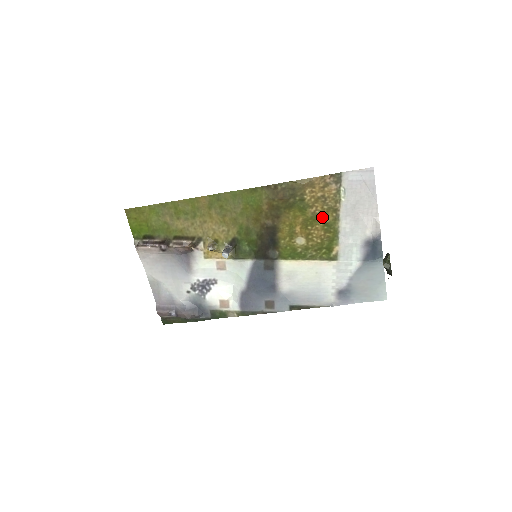
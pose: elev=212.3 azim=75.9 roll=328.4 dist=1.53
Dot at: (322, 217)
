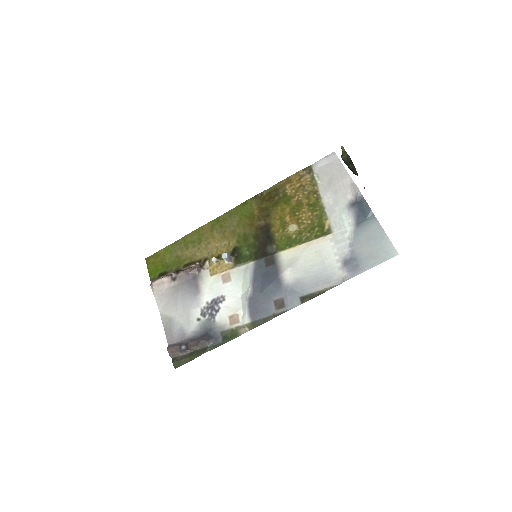
Dot at: (305, 201)
